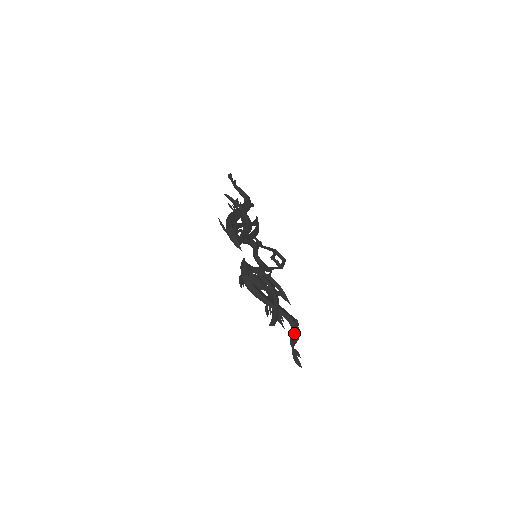
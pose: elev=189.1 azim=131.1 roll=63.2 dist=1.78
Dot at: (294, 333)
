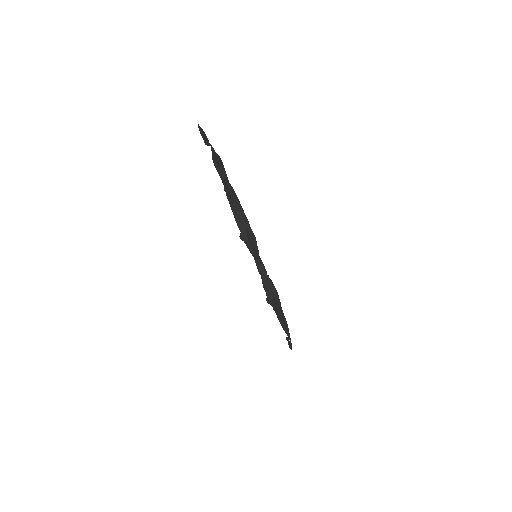
Dot at: (286, 323)
